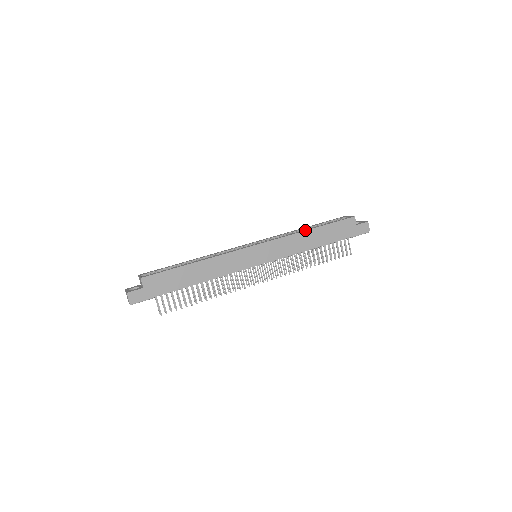
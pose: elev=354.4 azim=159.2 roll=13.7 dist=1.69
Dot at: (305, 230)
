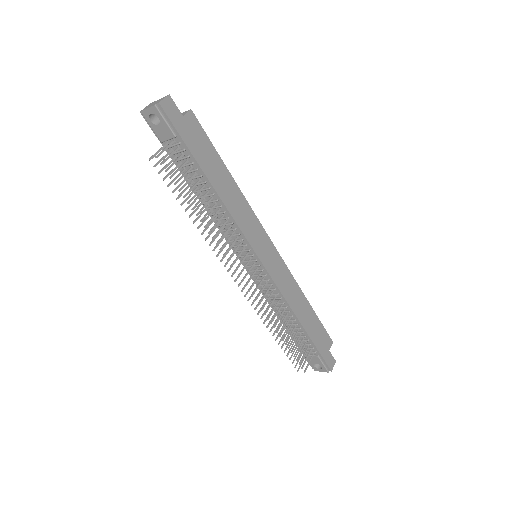
Dot at: occluded
